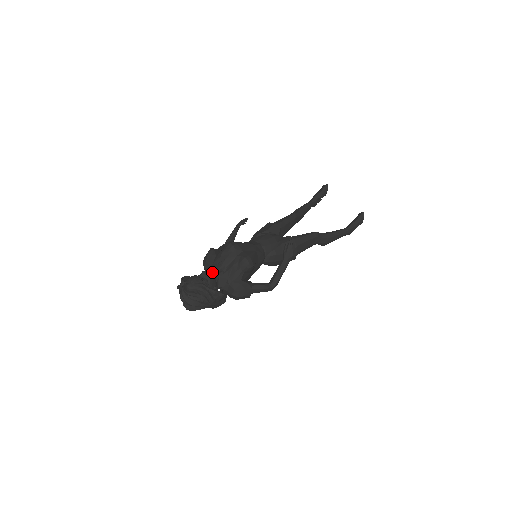
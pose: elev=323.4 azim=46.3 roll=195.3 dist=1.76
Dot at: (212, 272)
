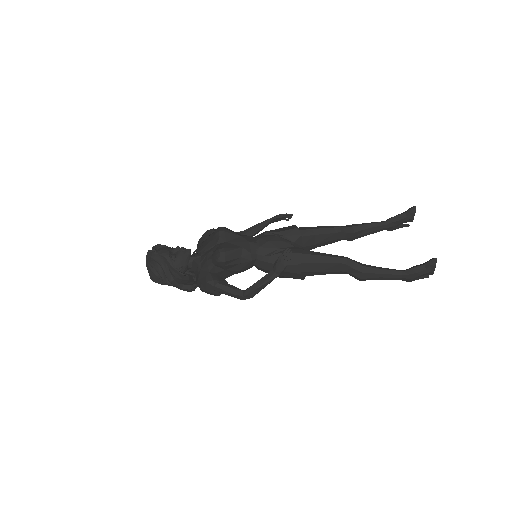
Dot at: (188, 251)
